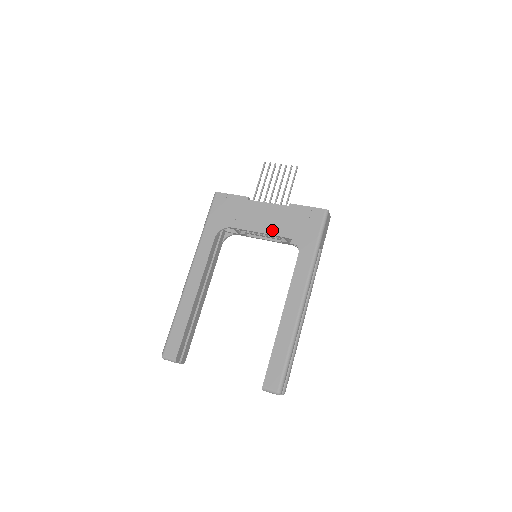
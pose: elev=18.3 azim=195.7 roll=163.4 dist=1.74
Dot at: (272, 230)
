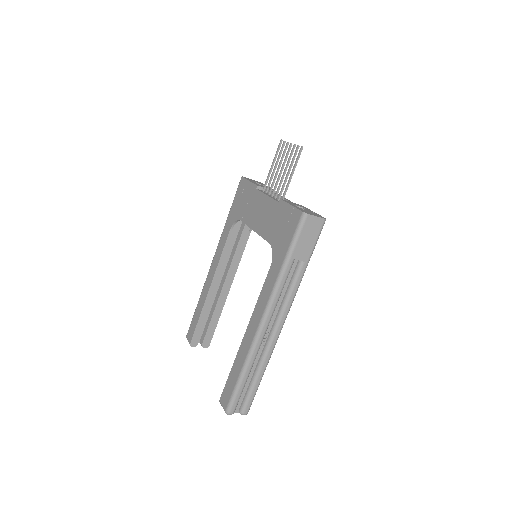
Dot at: (262, 230)
